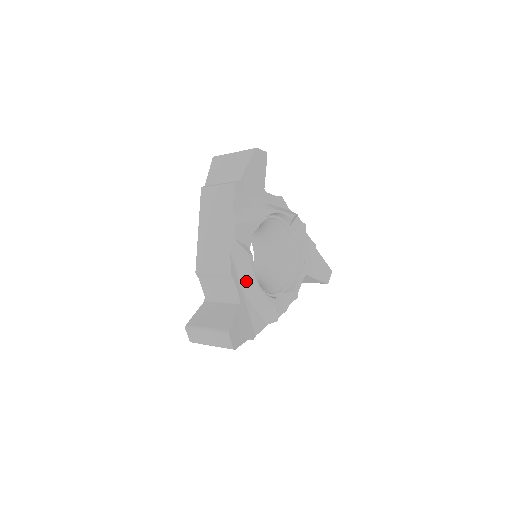
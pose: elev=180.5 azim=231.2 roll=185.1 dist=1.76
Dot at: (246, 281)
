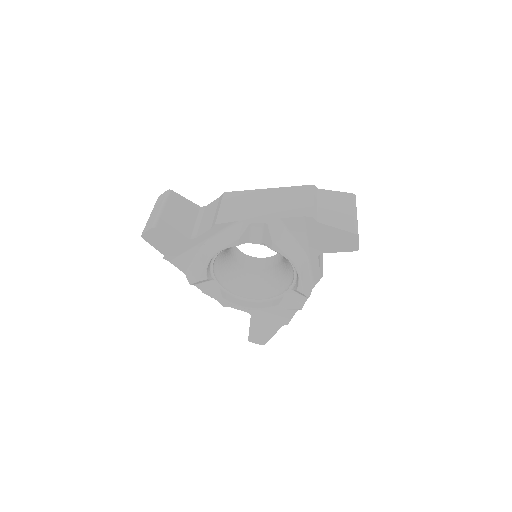
Dot at: occluded
